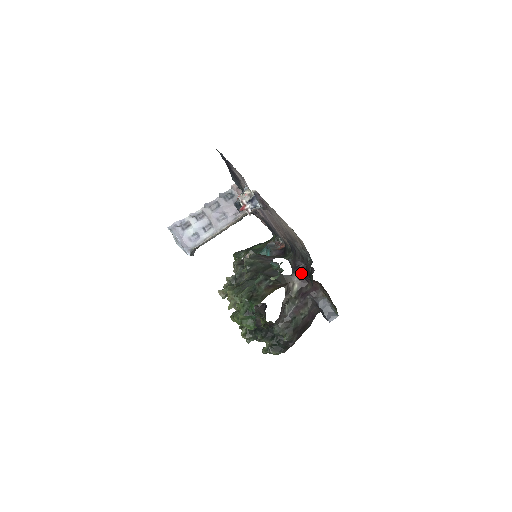
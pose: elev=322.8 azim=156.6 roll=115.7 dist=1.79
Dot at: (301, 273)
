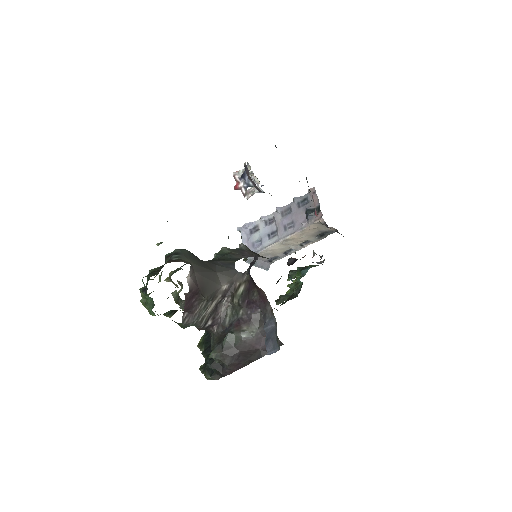
Dot at: (249, 270)
